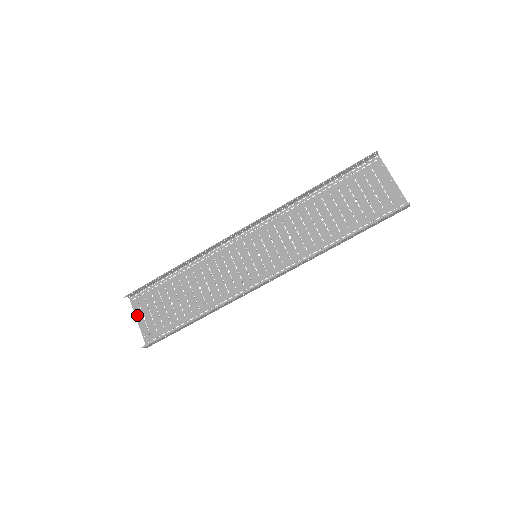
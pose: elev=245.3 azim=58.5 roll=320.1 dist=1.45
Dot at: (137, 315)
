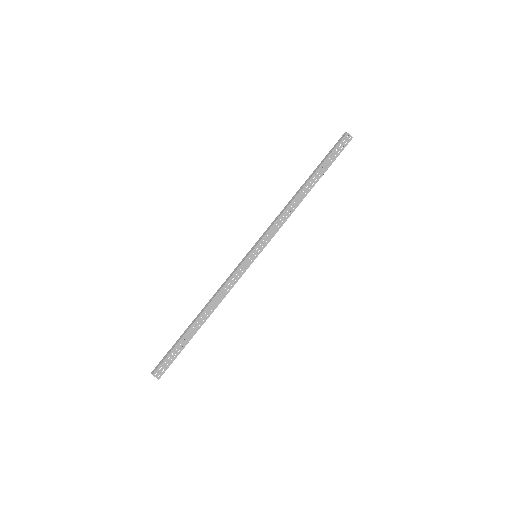
Dot at: occluded
